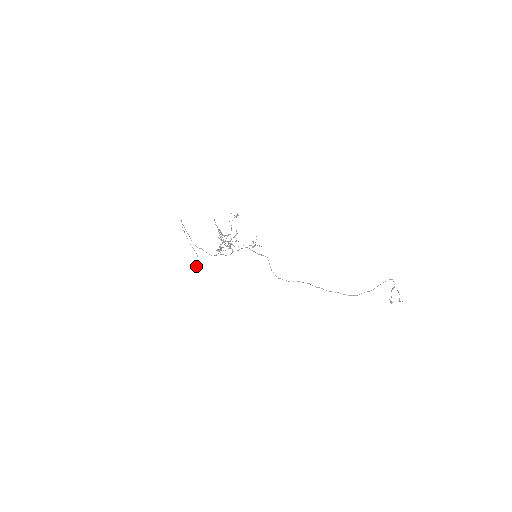
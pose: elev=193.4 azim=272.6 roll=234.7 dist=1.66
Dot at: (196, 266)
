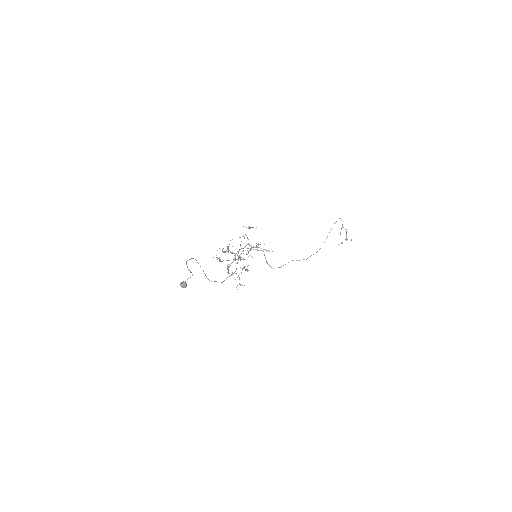
Dot at: (185, 283)
